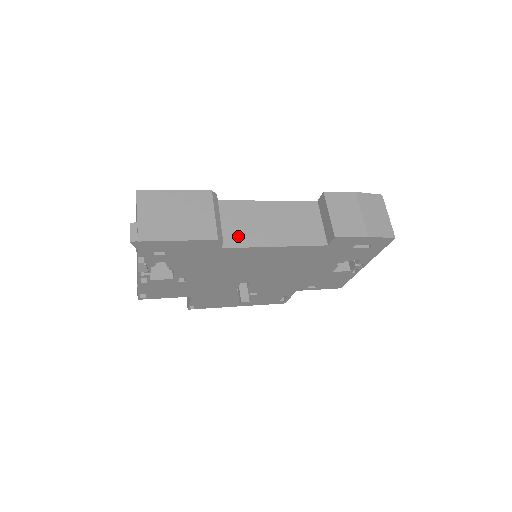
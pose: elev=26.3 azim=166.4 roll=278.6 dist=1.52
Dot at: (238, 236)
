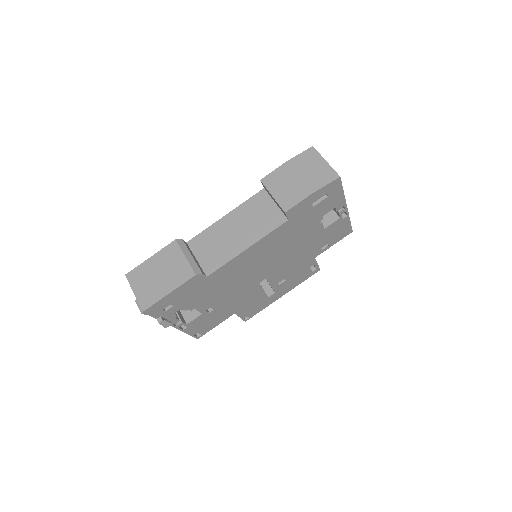
Dot at: (215, 259)
